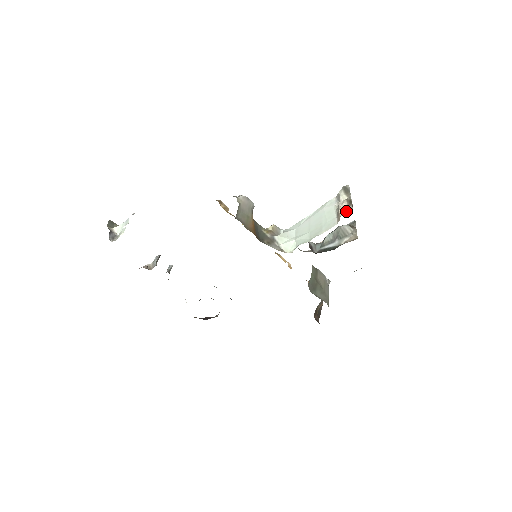
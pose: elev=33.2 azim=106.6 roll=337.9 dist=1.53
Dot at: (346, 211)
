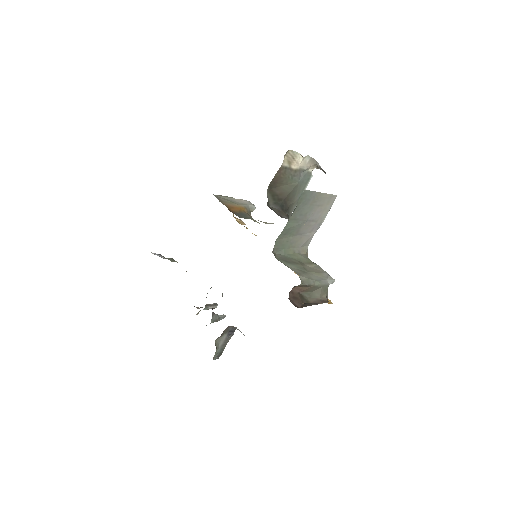
Dot at: (291, 156)
